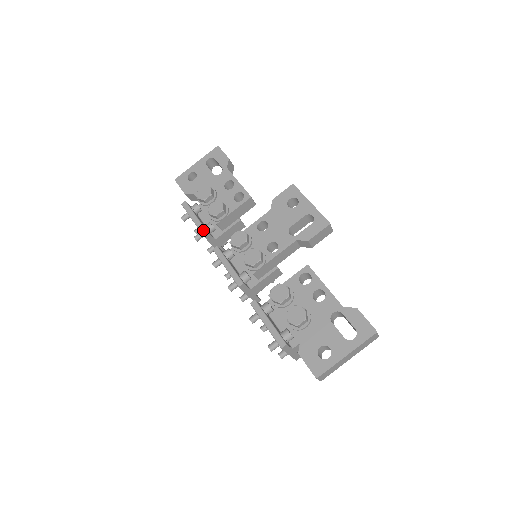
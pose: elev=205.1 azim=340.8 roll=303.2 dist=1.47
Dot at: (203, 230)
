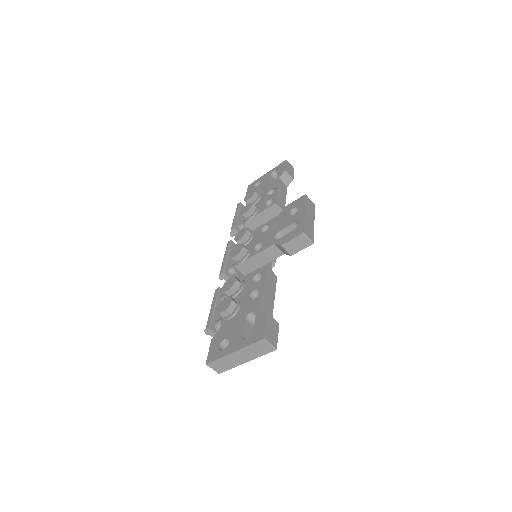
Dot at: (233, 226)
